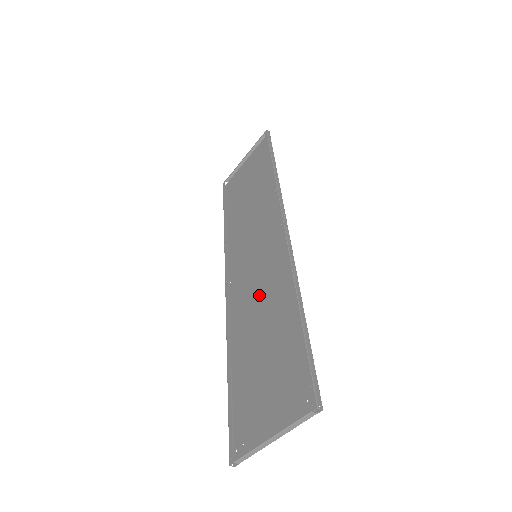
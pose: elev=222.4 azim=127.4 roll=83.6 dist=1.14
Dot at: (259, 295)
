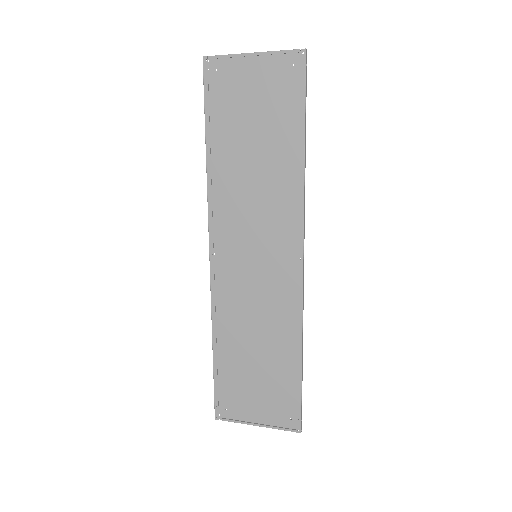
Dot at: (255, 305)
